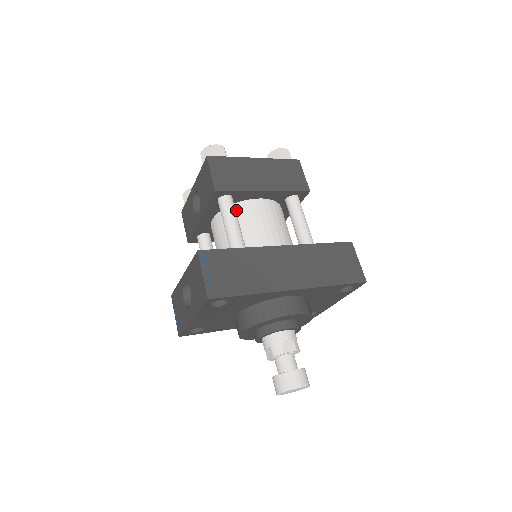
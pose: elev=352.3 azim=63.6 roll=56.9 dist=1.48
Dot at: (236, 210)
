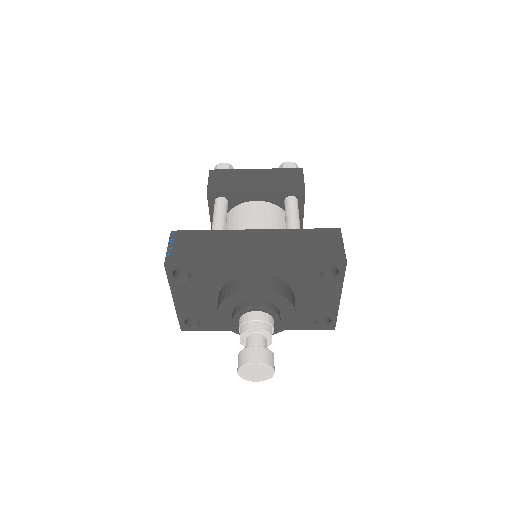
Dot at: (233, 212)
